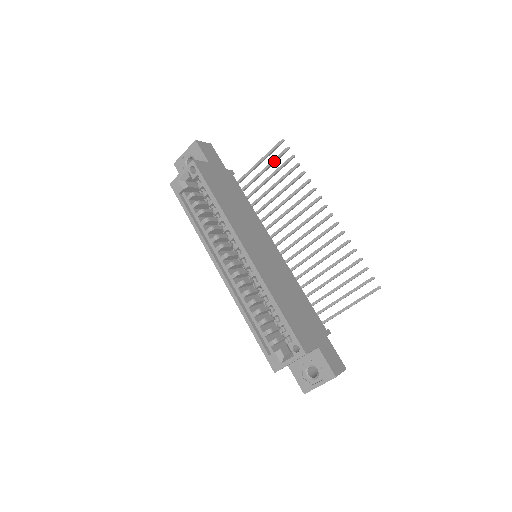
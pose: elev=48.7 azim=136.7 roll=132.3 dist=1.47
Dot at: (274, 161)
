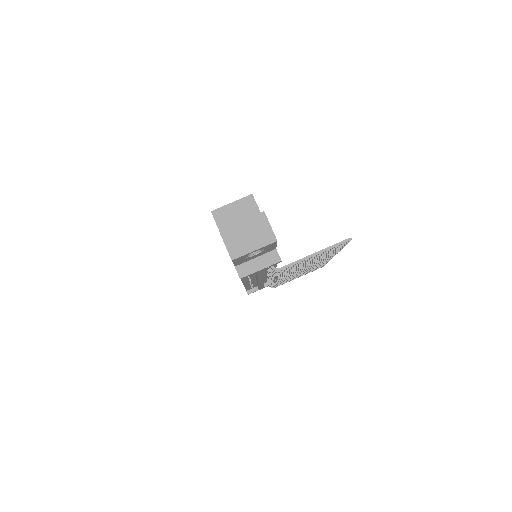
Dot at: occluded
